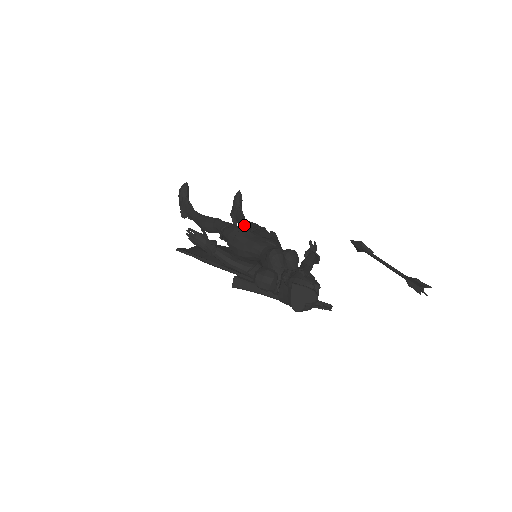
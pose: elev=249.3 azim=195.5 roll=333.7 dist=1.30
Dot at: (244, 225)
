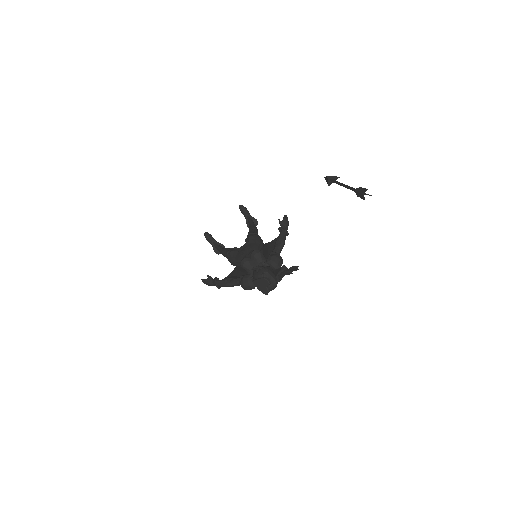
Dot at: occluded
